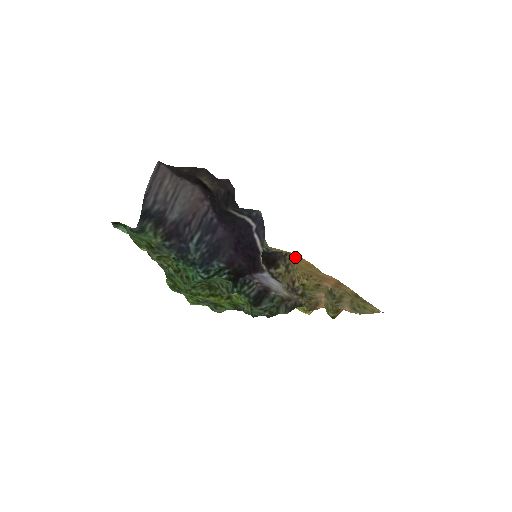
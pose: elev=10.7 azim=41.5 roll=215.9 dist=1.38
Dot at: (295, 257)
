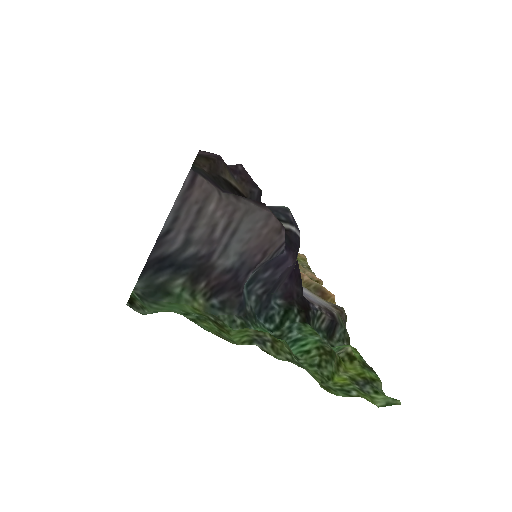
Dot at: occluded
